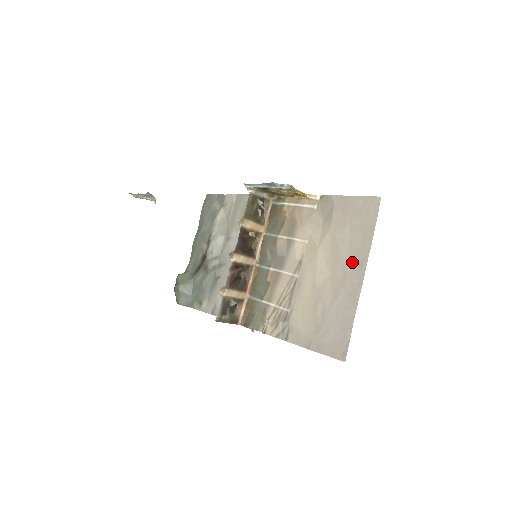
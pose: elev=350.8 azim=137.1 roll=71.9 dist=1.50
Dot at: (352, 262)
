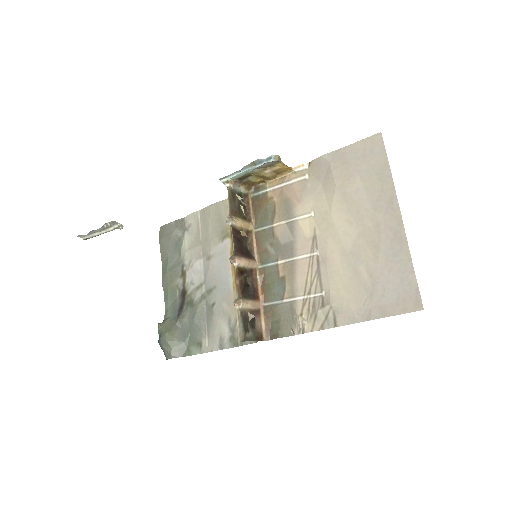
Dot at: (379, 207)
